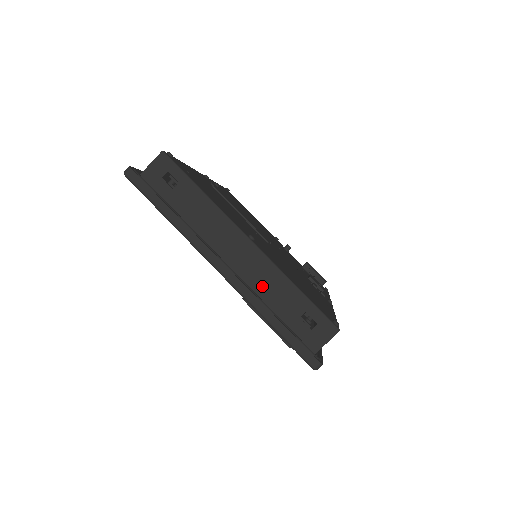
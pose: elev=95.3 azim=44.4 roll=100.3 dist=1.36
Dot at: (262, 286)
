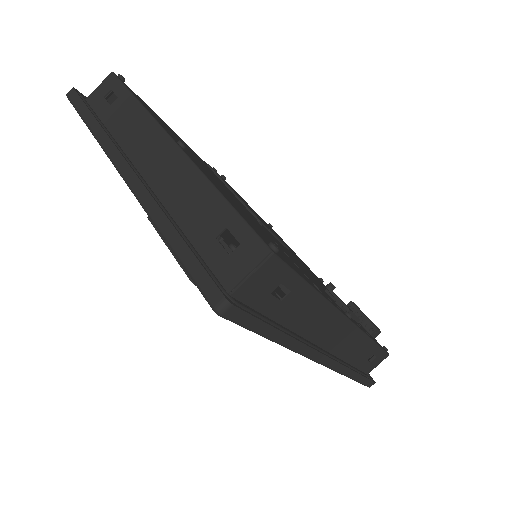
Dot at: (176, 198)
